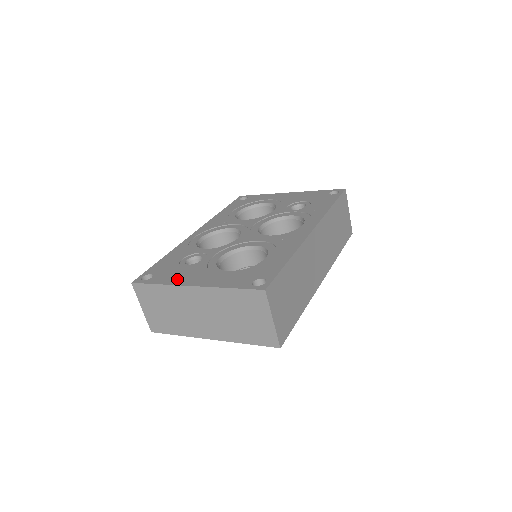
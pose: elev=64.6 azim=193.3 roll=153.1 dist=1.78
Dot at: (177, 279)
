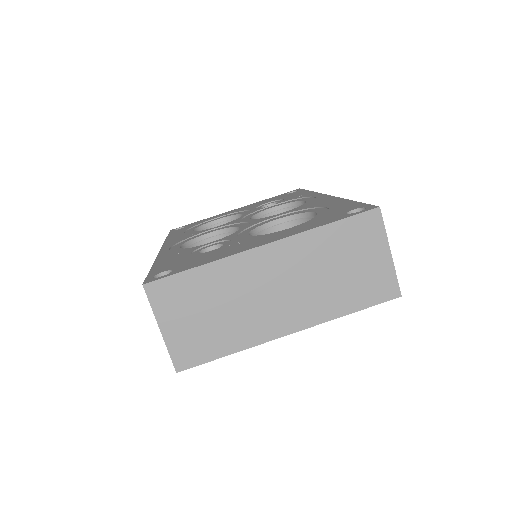
Dot at: (223, 254)
